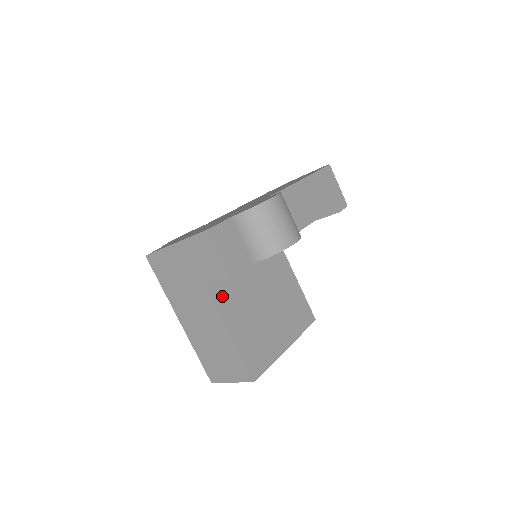
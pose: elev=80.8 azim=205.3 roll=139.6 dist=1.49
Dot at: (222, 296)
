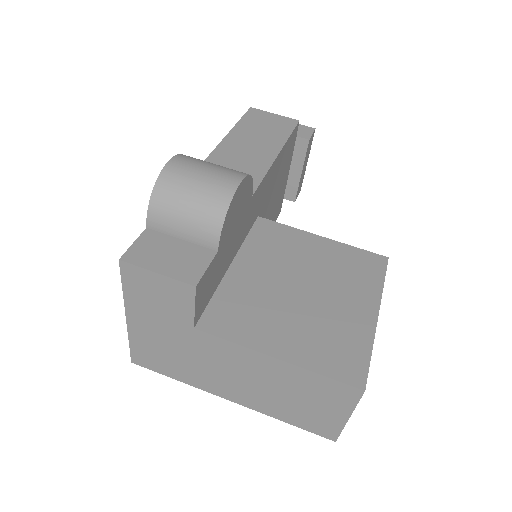
Dot at: (228, 324)
